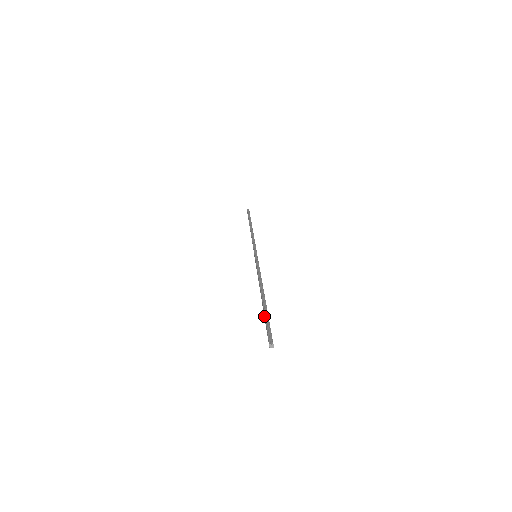
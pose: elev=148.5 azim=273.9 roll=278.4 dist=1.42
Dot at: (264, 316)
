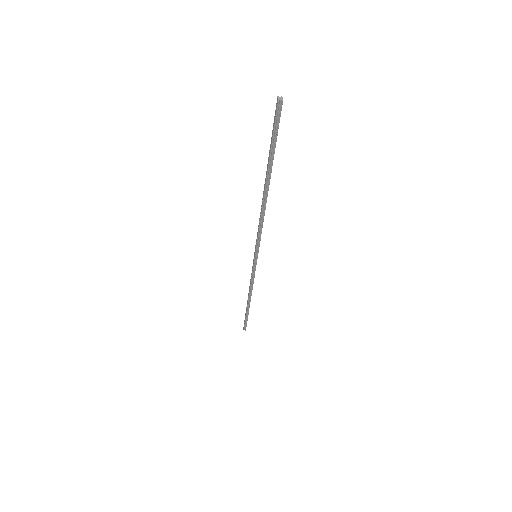
Dot at: (269, 154)
